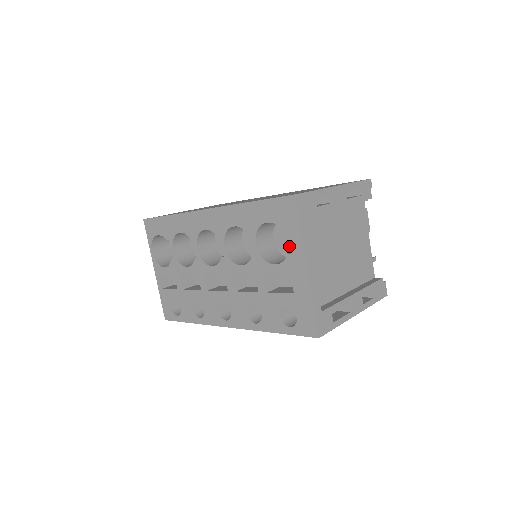
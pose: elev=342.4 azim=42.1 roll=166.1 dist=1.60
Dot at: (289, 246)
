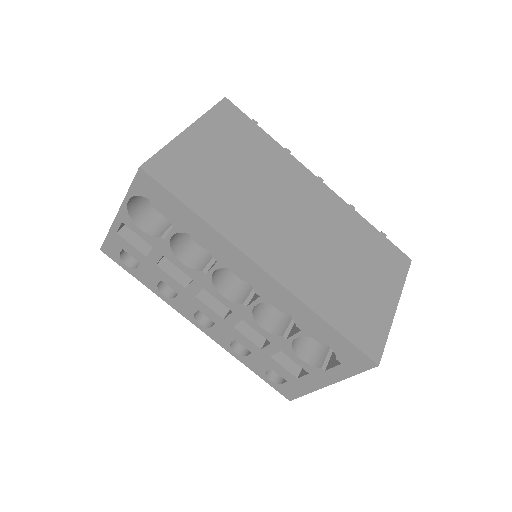
Dot at: occluded
